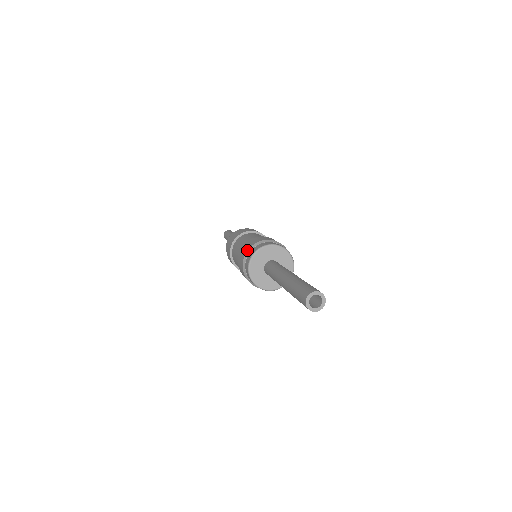
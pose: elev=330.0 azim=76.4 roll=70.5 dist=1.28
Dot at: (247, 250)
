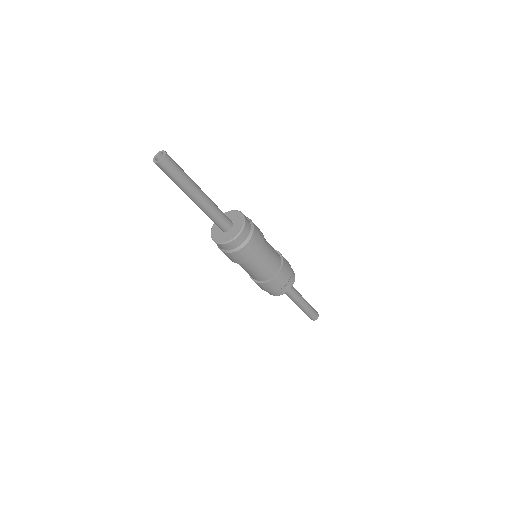
Dot at: occluded
